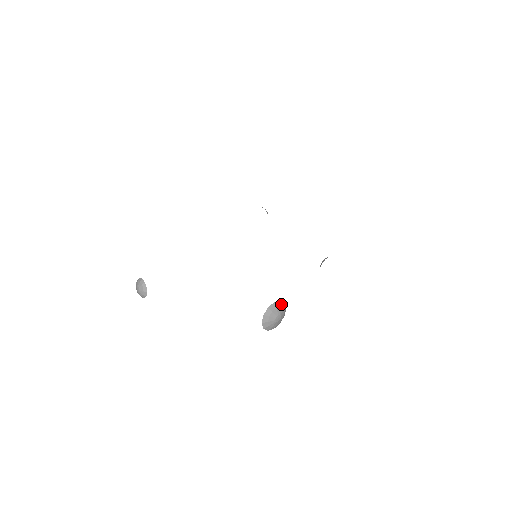
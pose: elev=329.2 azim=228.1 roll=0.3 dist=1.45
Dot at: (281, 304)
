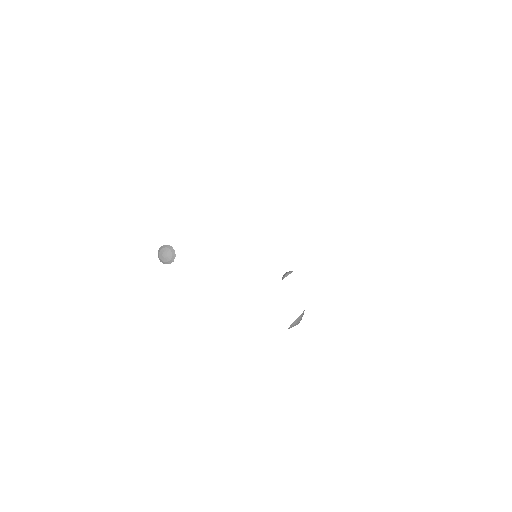
Dot at: occluded
